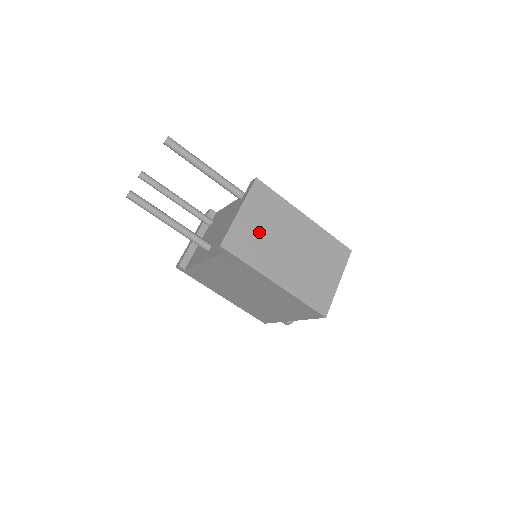
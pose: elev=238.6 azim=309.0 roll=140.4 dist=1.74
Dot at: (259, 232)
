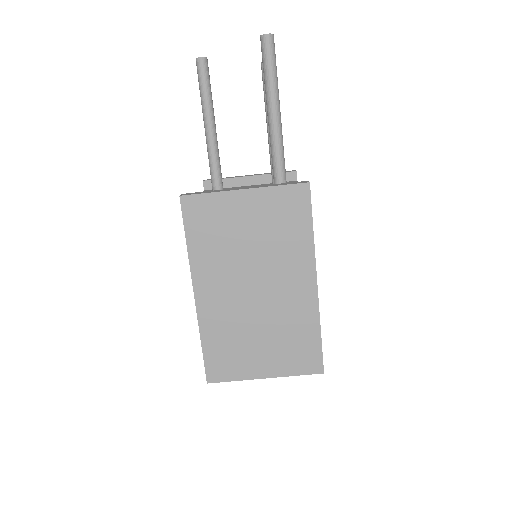
Dot at: (239, 233)
